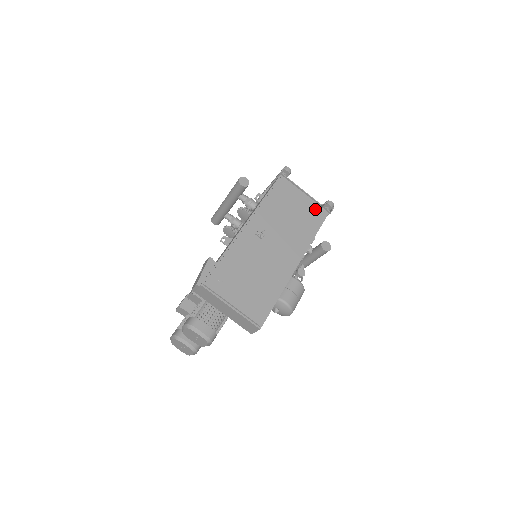
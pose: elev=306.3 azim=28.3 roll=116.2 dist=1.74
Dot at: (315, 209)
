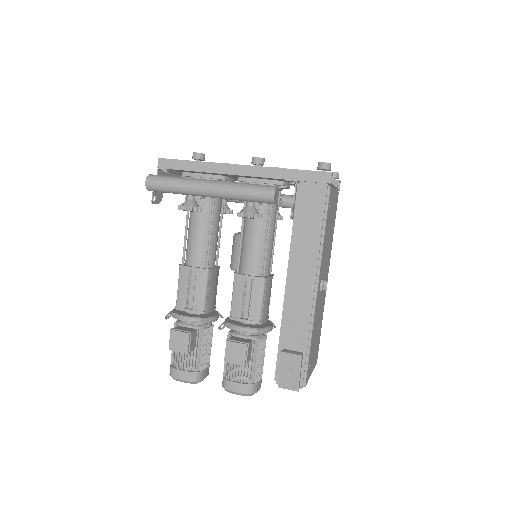
Dot at: (336, 201)
